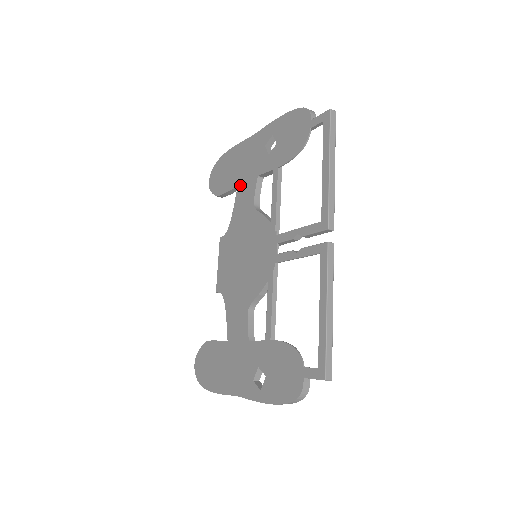
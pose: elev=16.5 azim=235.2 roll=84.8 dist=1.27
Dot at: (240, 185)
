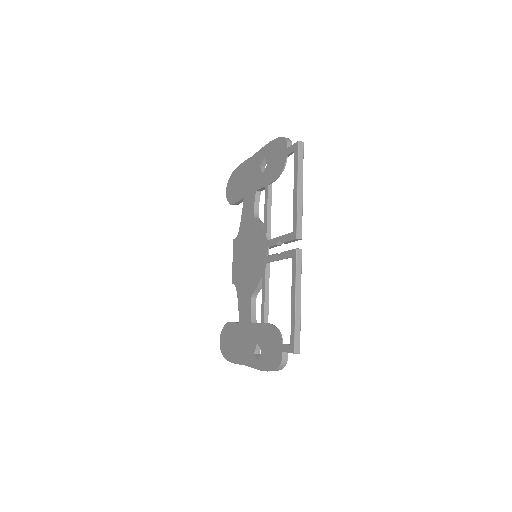
Dot at: (245, 197)
